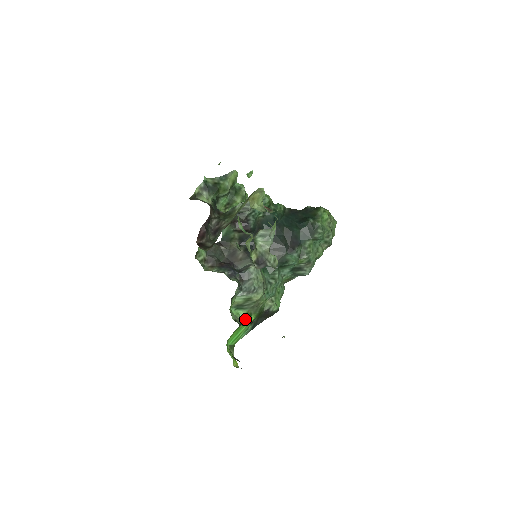
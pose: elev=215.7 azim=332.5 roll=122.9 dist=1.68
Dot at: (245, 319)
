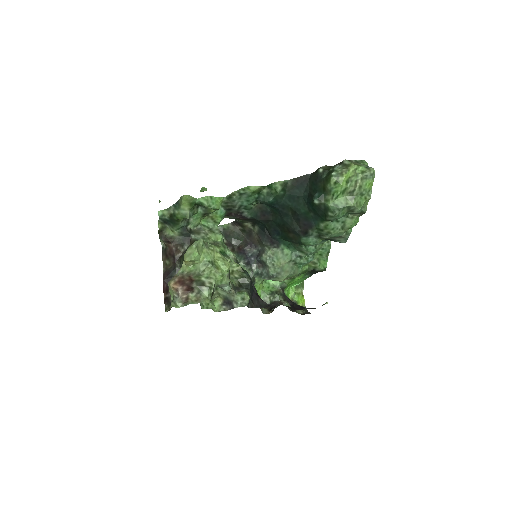
Dot at: (274, 298)
